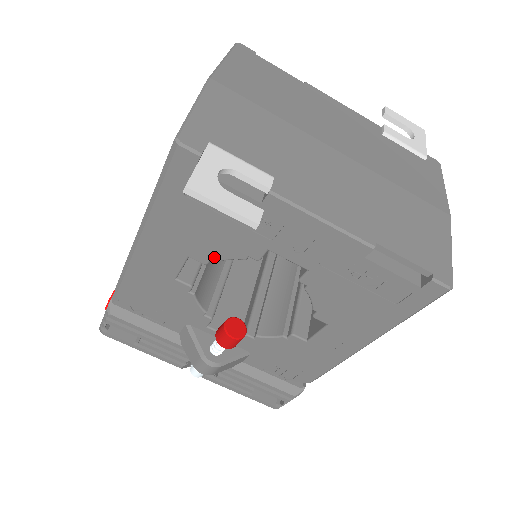
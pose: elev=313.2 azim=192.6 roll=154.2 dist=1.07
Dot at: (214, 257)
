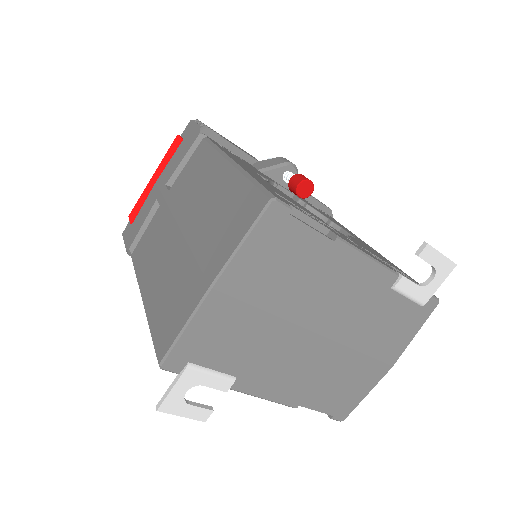
Dot at: occluded
